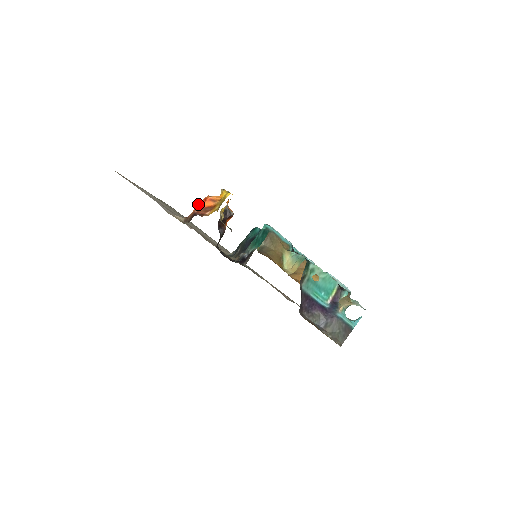
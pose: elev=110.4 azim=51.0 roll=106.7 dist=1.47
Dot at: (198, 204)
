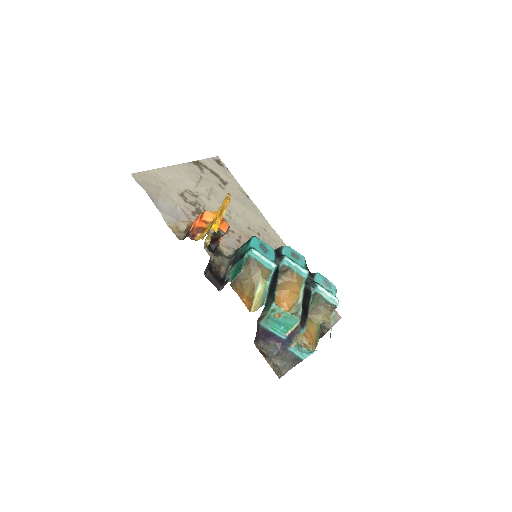
Dot at: (196, 219)
